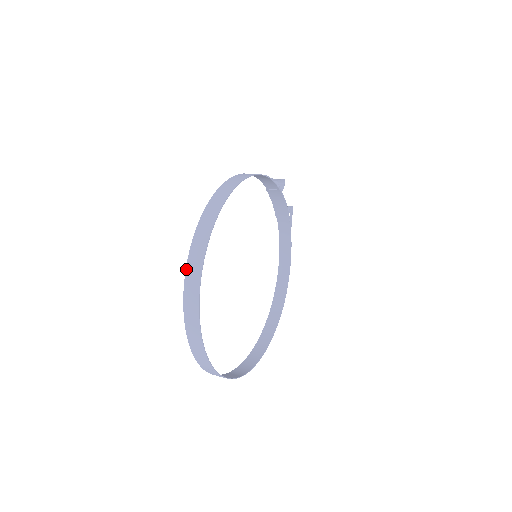
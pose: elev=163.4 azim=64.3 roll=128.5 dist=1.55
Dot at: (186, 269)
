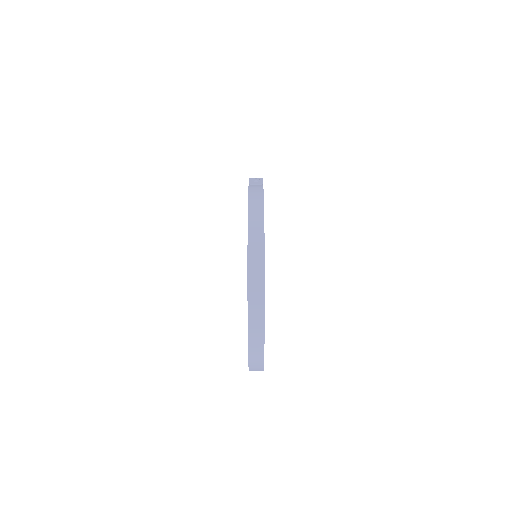
Dot at: (248, 300)
